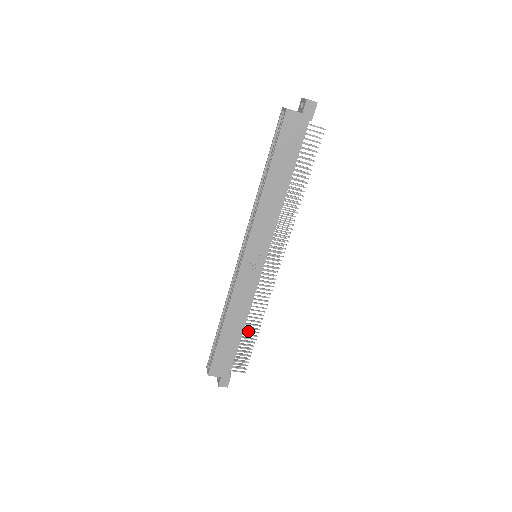
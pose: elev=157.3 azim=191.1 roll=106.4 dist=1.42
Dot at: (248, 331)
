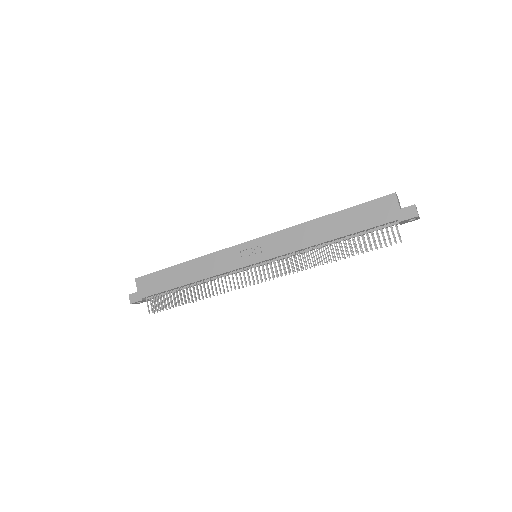
Dot at: occluded
